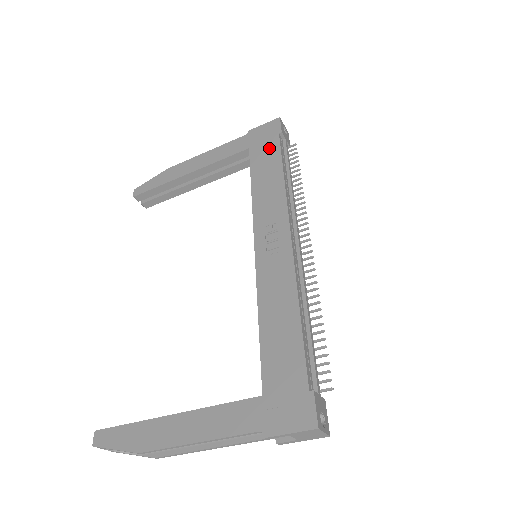
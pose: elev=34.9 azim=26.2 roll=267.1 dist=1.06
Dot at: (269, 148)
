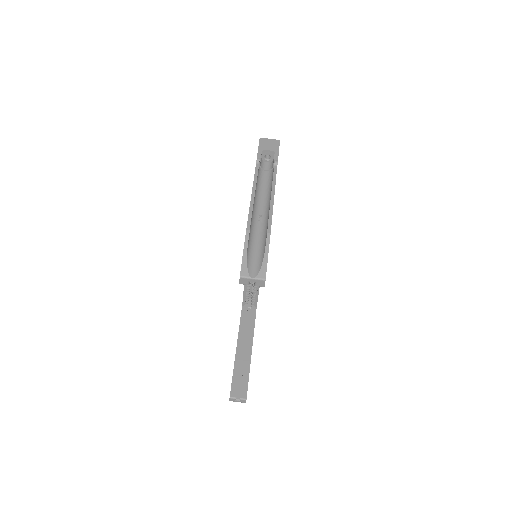
Dot at: occluded
